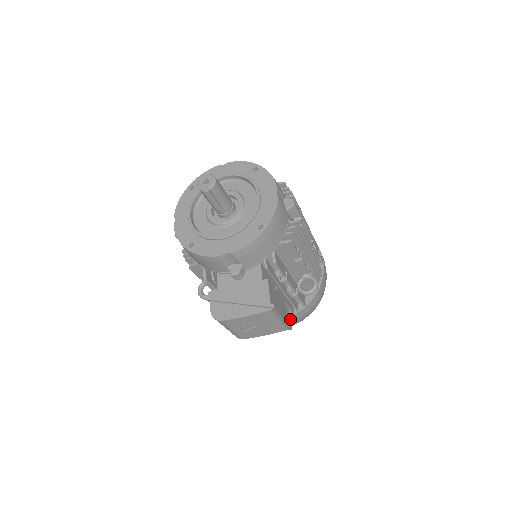
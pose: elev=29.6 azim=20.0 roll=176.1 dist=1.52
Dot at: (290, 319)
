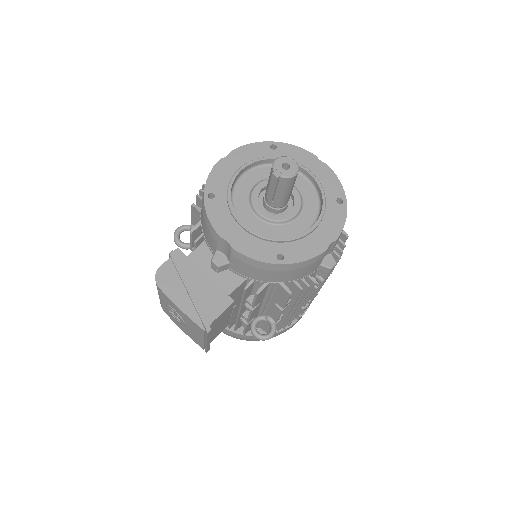
Dot at: occluded
